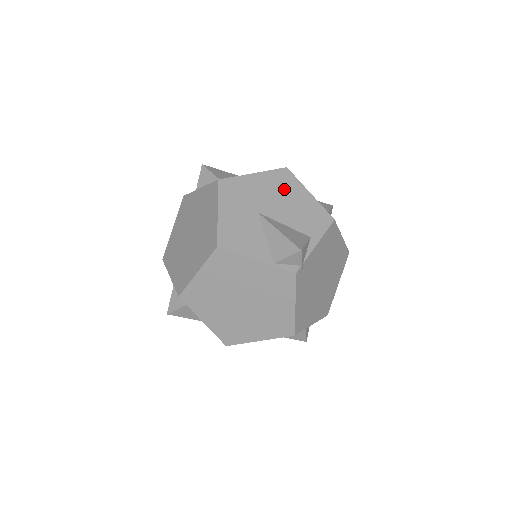
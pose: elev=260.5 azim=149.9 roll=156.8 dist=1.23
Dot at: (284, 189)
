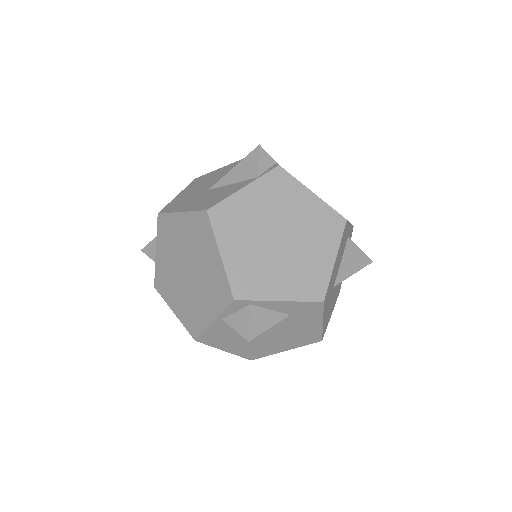
Dot at: (209, 178)
